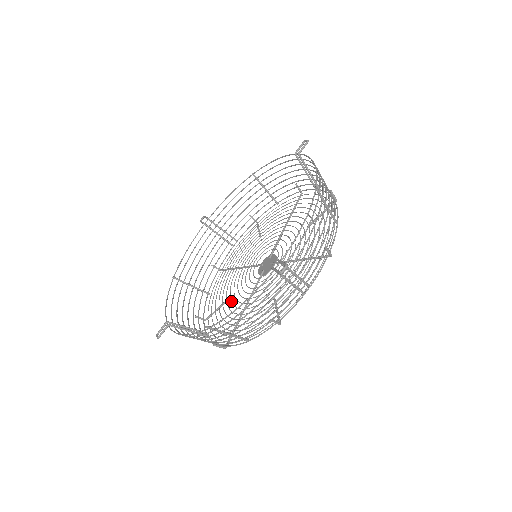
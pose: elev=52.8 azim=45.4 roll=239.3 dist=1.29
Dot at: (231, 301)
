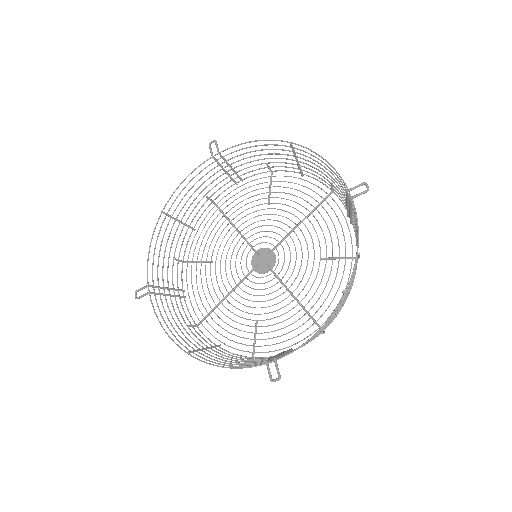
Dot at: (215, 271)
